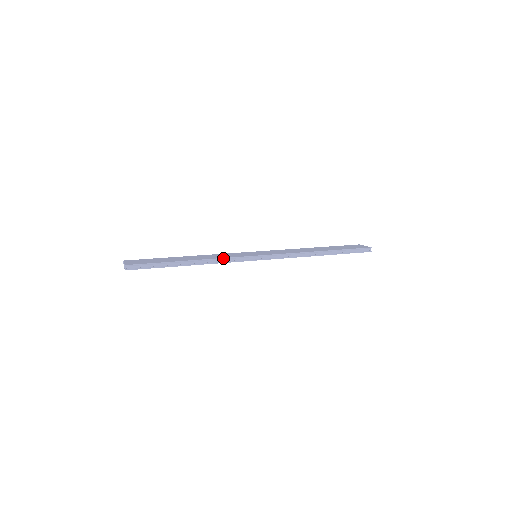
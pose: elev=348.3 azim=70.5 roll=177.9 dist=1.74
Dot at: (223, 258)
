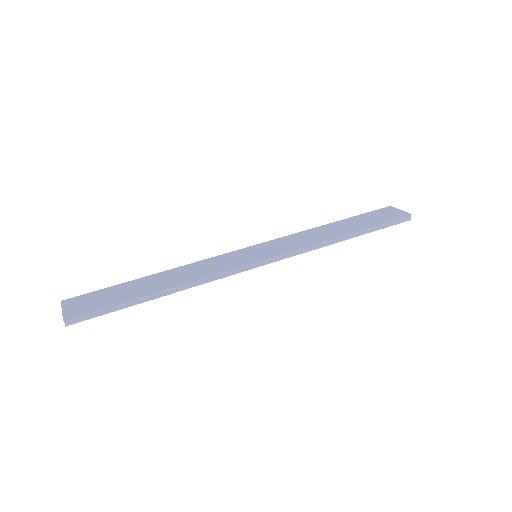
Dot at: (211, 275)
